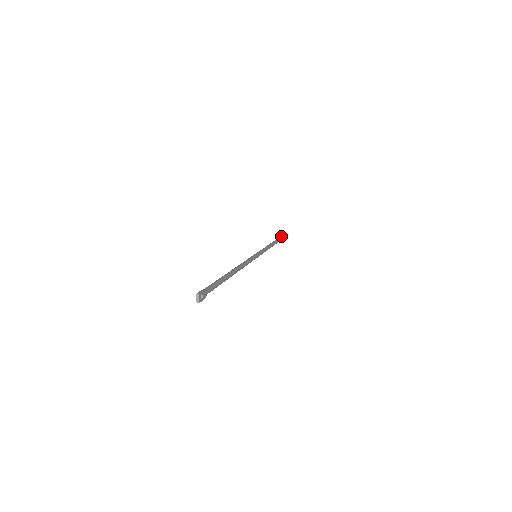
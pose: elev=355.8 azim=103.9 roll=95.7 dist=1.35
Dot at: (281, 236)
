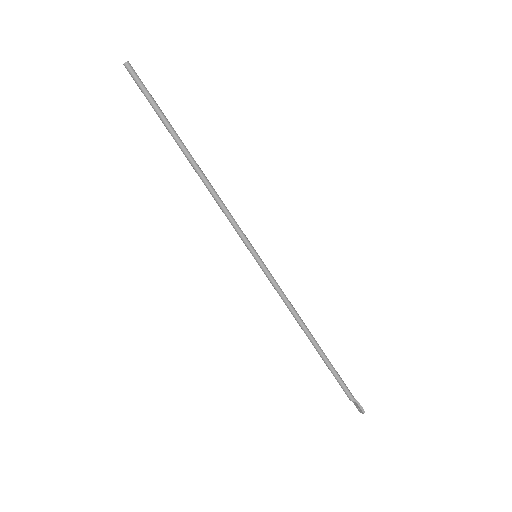
Dot at: (151, 99)
